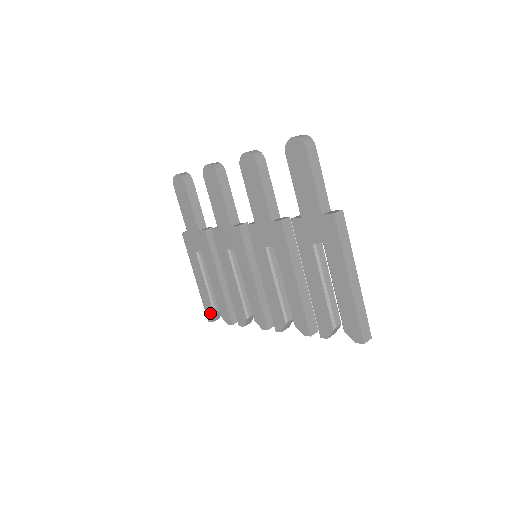
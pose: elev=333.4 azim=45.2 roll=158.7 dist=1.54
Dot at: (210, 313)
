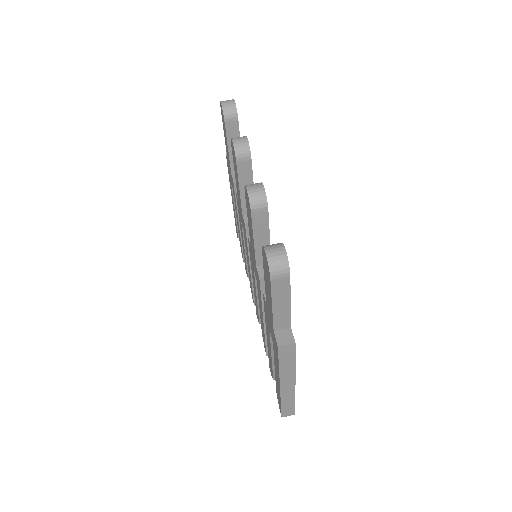
Dot at: occluded
